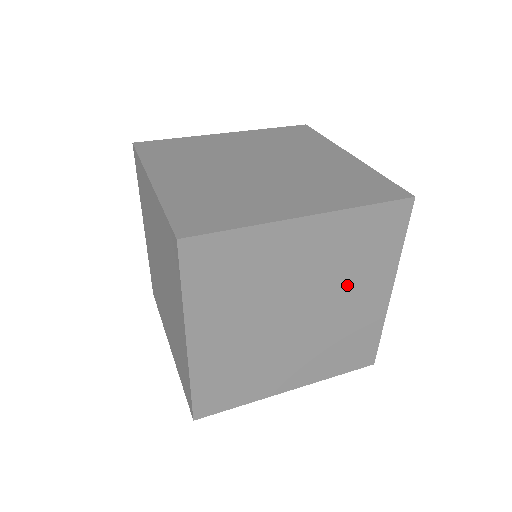
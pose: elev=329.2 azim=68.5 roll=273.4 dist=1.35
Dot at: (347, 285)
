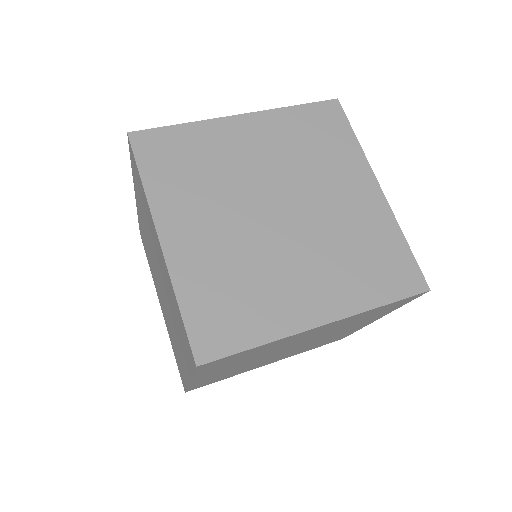
Dot at: (341, 329)
